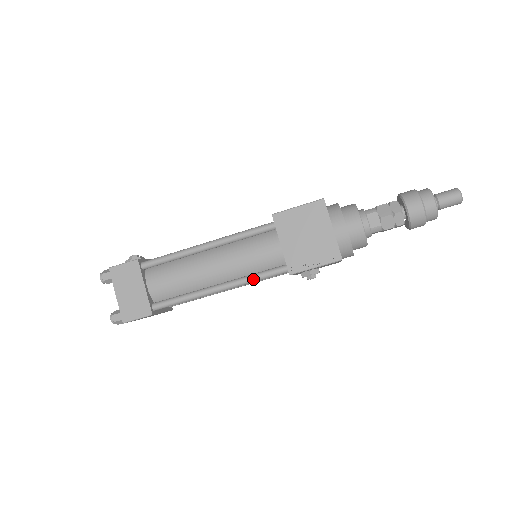
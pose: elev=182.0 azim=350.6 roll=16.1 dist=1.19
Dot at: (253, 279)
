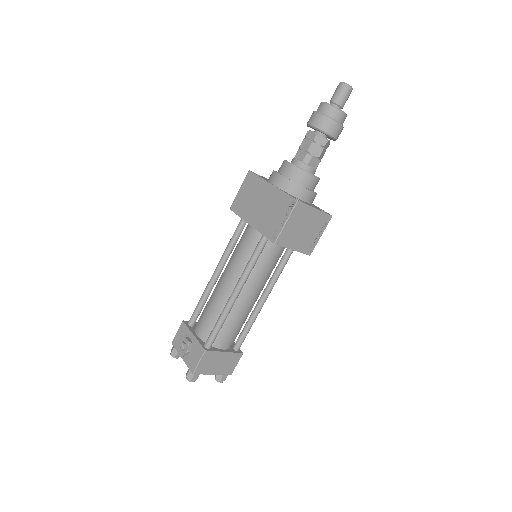
Dot at: occluded
